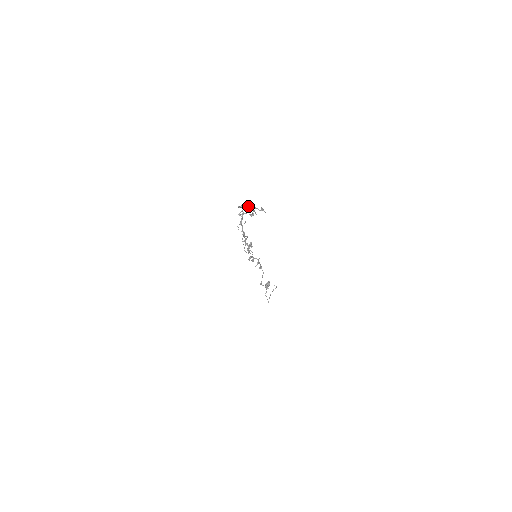
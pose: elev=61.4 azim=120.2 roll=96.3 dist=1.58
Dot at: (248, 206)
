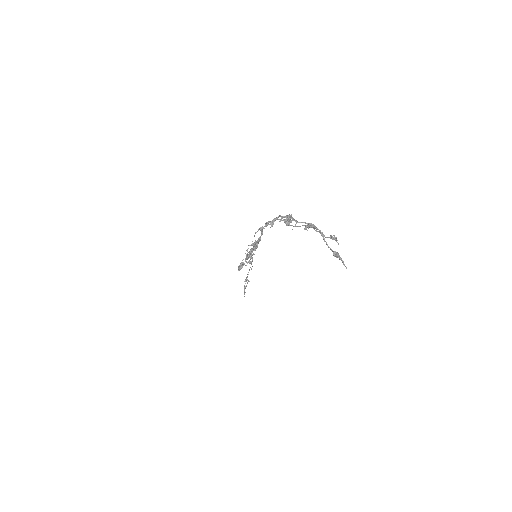
Dot at: occluded
